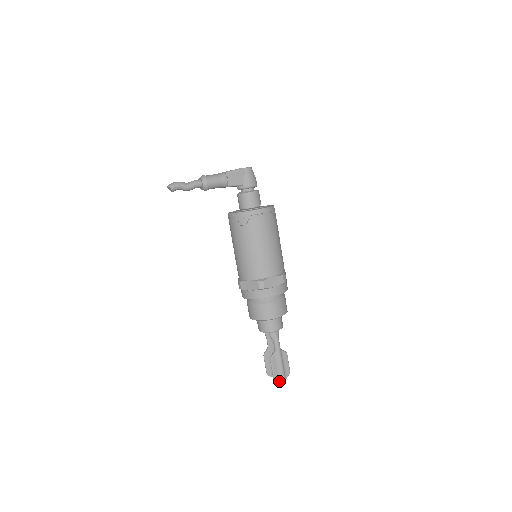
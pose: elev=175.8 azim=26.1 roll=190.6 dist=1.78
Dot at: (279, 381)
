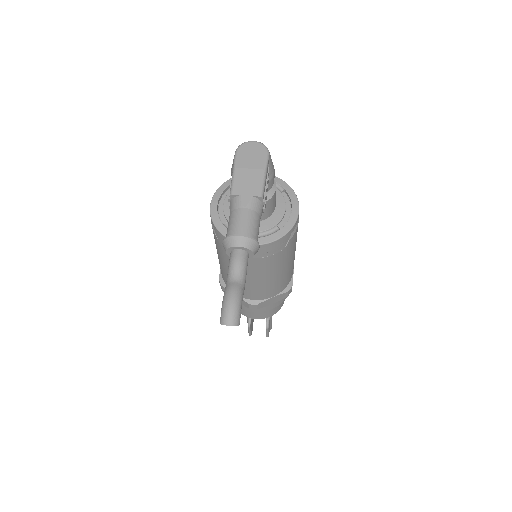
Dot at: occluded
